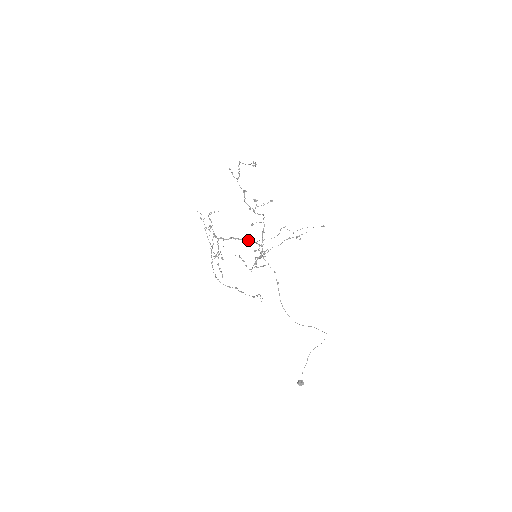
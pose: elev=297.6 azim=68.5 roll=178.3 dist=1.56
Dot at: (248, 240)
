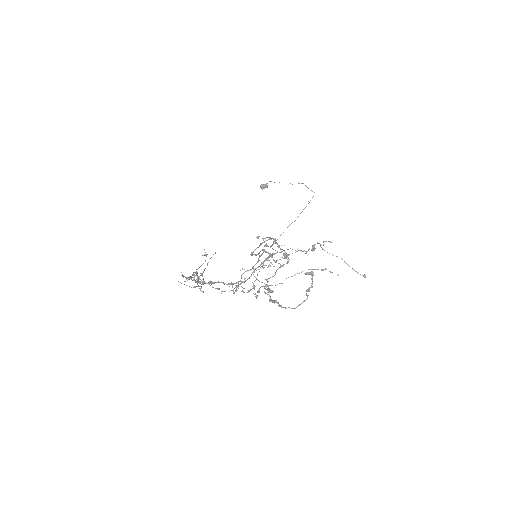
Dot at: occluded
